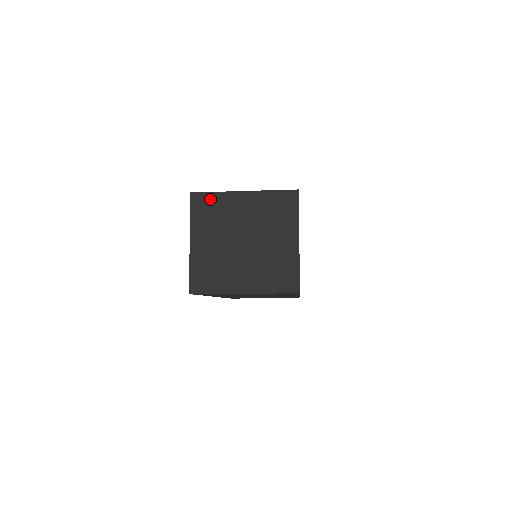
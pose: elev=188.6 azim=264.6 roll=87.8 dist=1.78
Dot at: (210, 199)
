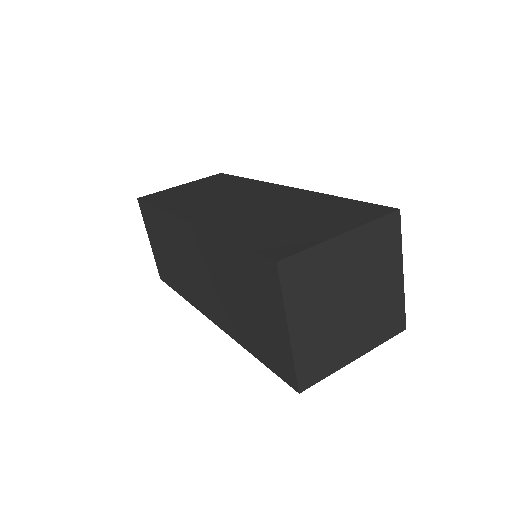
Dot at: (304, 261)
